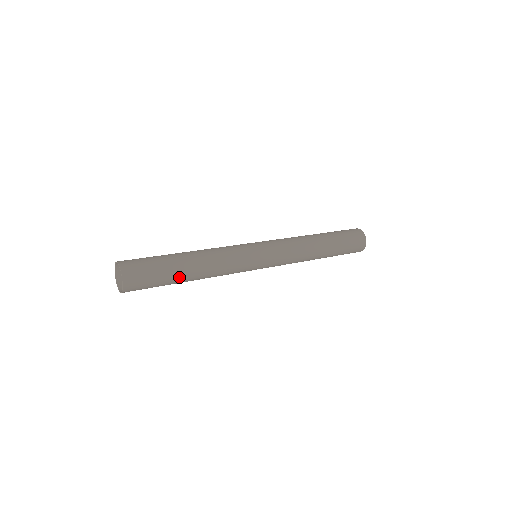
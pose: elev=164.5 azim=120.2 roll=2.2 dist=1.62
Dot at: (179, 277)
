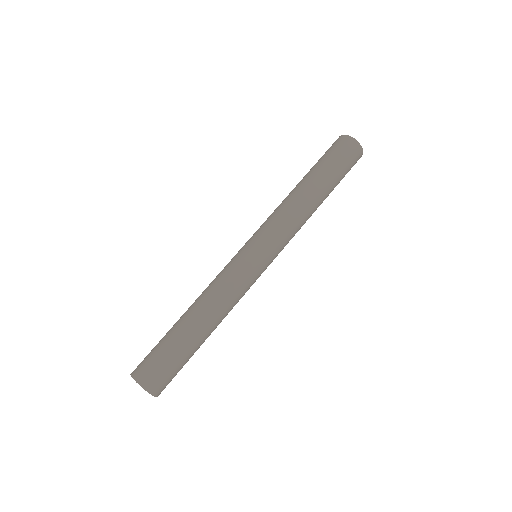
Dot at: (199, 346)
